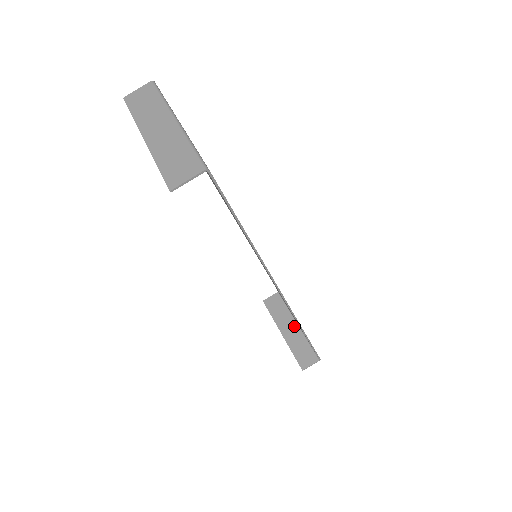
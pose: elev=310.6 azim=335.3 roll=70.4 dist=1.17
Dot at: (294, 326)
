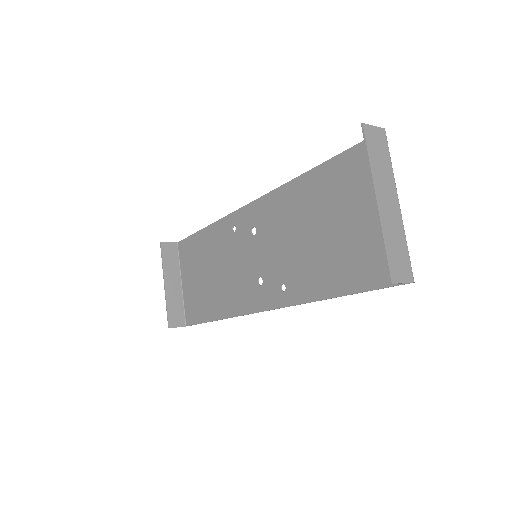
Dot at: (178, 284)
